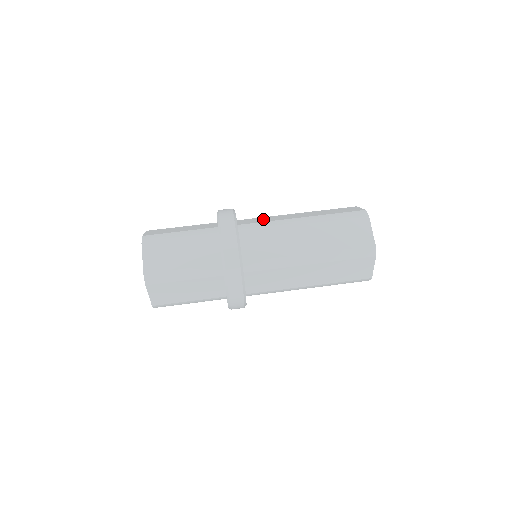
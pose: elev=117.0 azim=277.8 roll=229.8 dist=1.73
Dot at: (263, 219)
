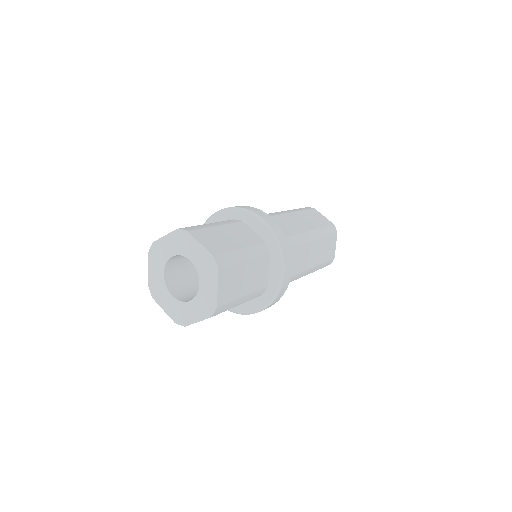
Dot at: occluded
